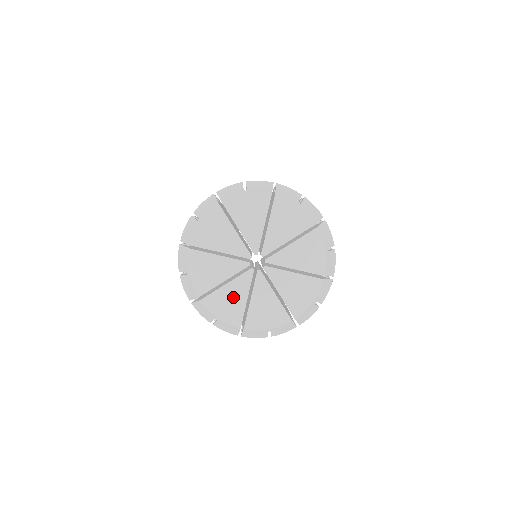
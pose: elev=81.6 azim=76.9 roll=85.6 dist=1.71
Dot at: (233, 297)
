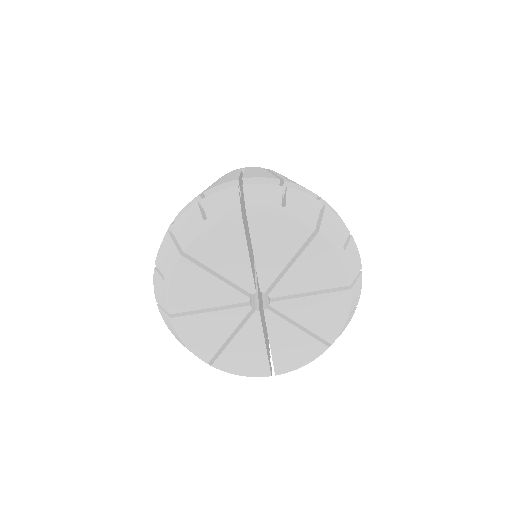
Dot at: (247, 349)
